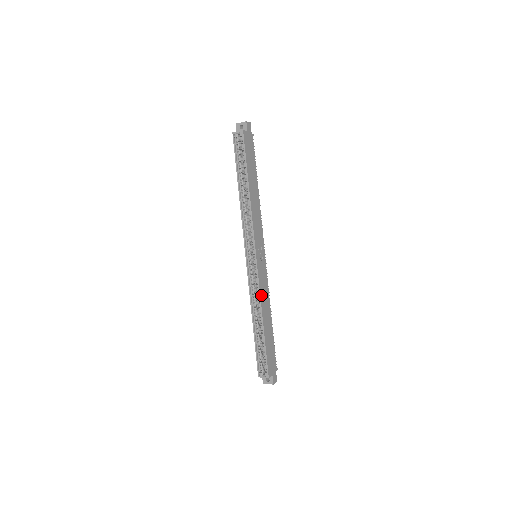
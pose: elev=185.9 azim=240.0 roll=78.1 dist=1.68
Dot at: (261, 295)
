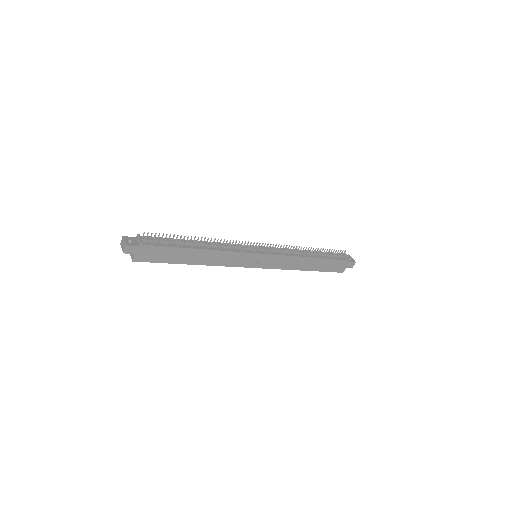
Dot at: (286, 268)
